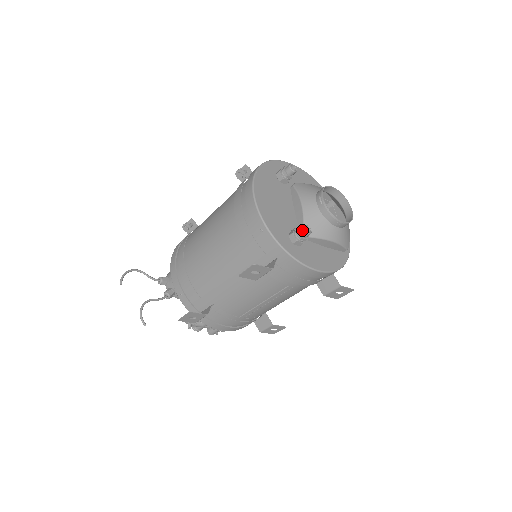
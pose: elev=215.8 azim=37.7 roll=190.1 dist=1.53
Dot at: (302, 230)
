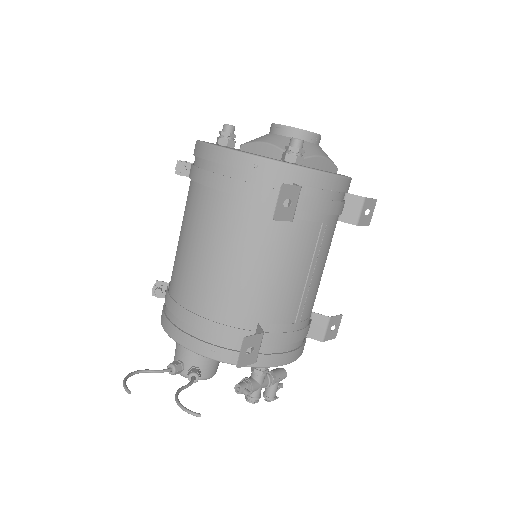
Dot at: (293, 141)
